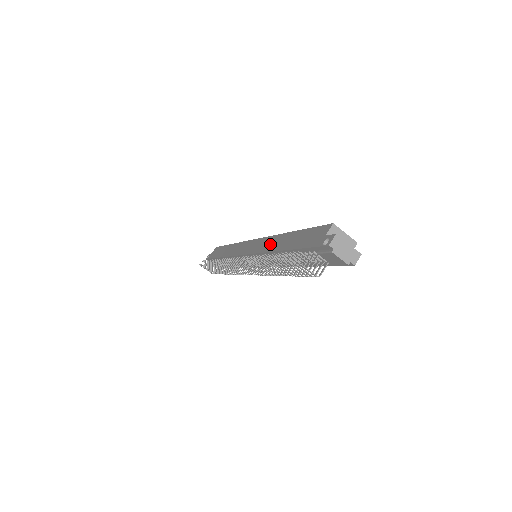
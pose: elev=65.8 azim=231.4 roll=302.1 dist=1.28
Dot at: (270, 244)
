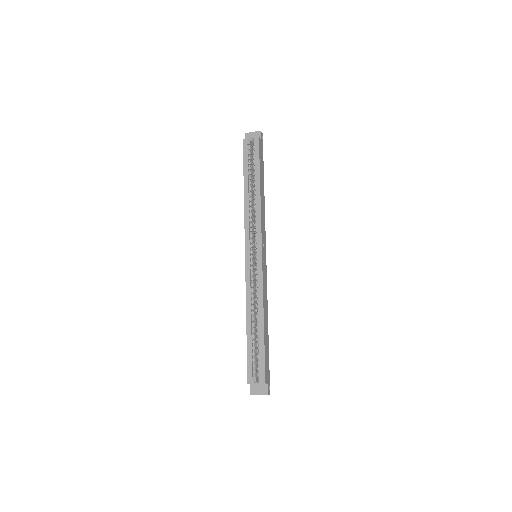
Dot at: occluded
